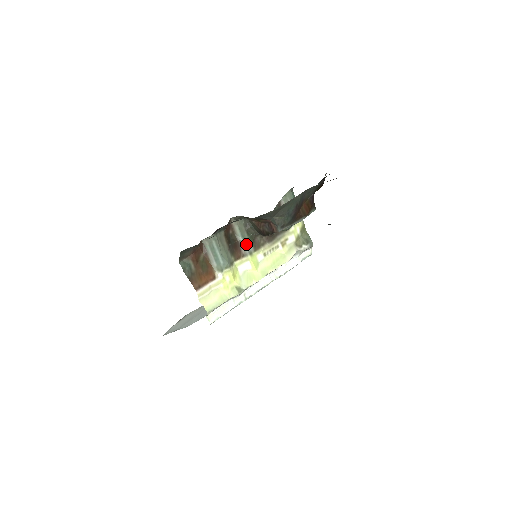
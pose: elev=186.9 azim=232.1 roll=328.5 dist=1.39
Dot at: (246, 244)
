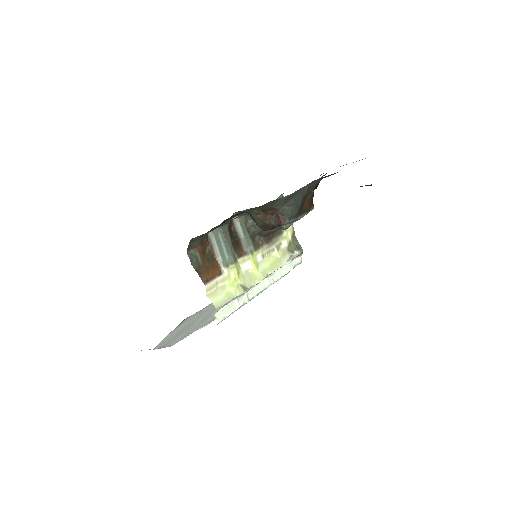
Dot at: (247, 242)
